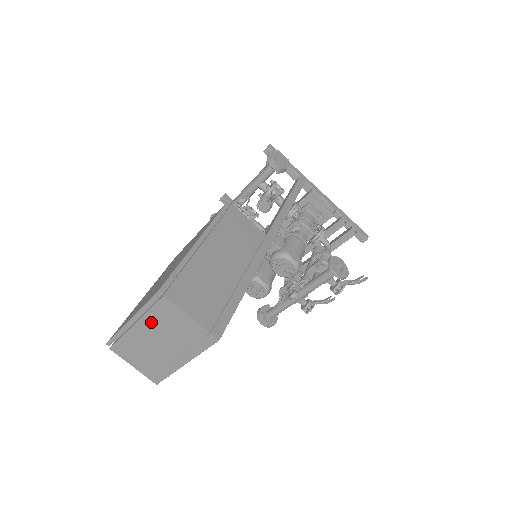
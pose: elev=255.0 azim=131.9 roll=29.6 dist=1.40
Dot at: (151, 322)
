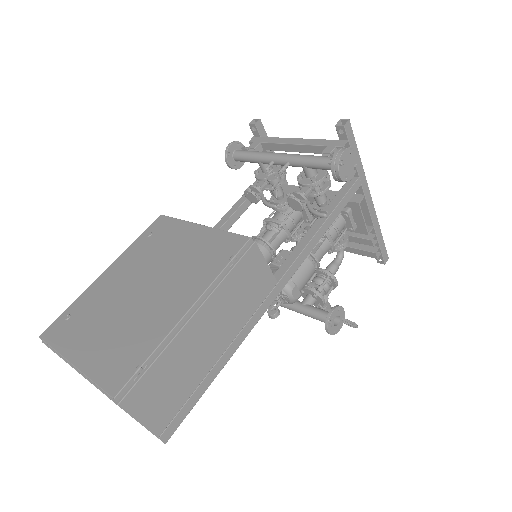
Dot at: occluded
